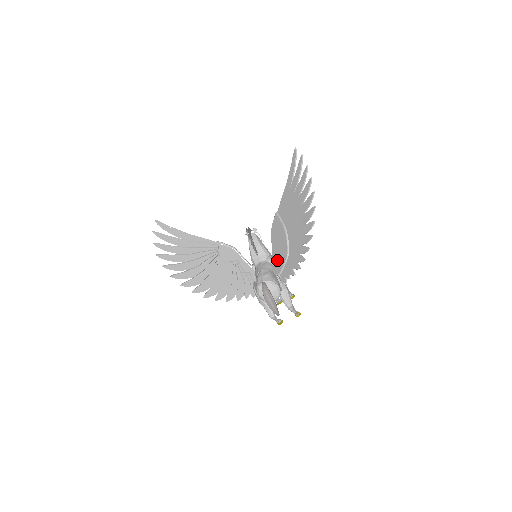
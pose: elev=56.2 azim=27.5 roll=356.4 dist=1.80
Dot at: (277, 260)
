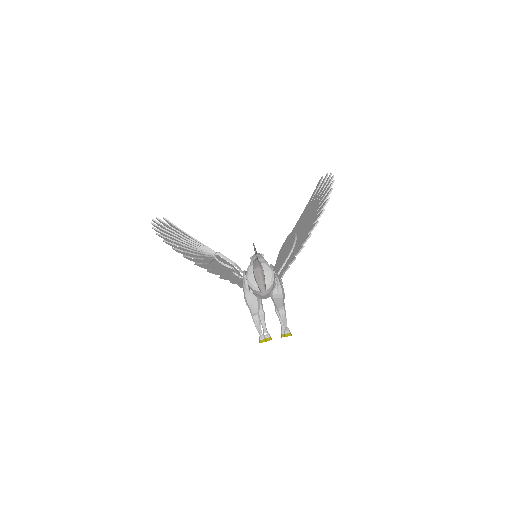
Dot at: (278, 265)
